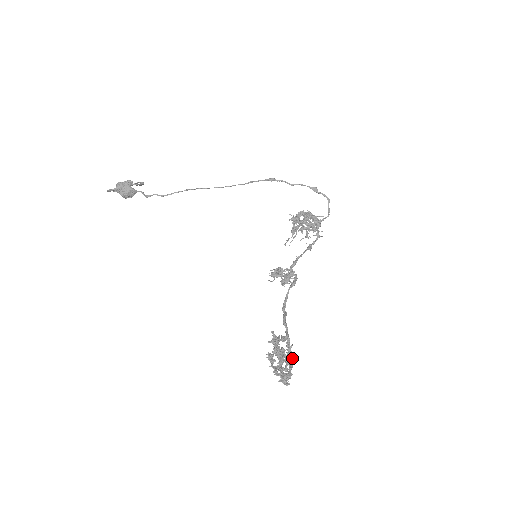
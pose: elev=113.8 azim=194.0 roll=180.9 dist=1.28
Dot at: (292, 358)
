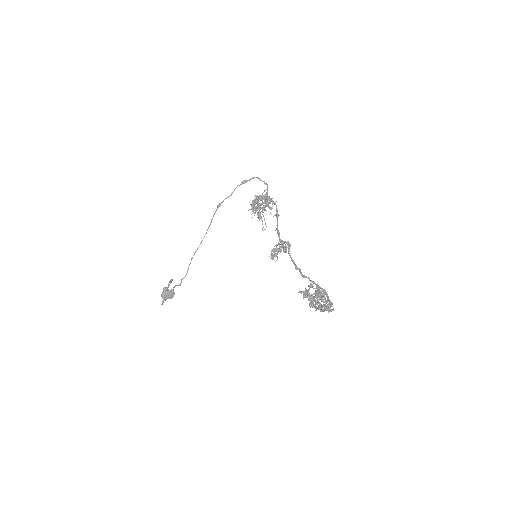
Dot at: (324, 292)
